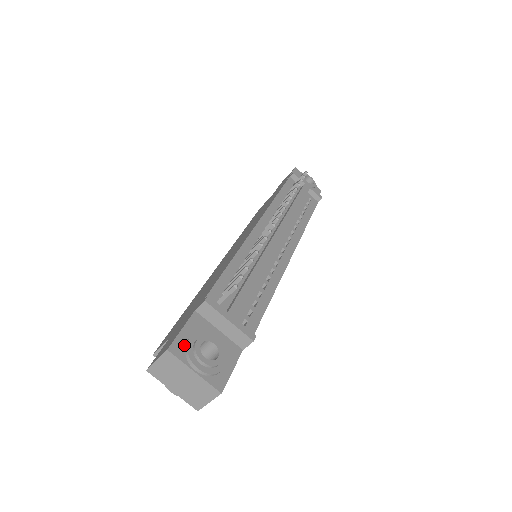
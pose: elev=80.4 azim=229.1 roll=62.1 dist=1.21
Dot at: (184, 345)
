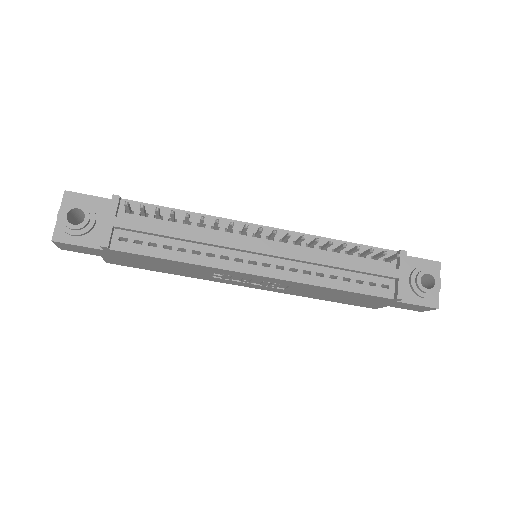
Dot at: (77, 201)
